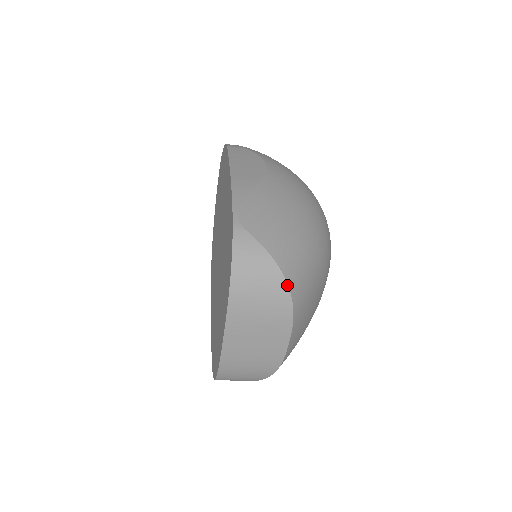
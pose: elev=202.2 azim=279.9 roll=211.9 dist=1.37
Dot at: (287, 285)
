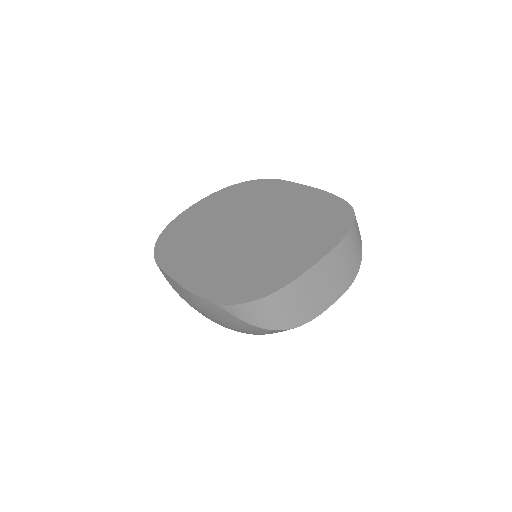
Dot at: occluded
